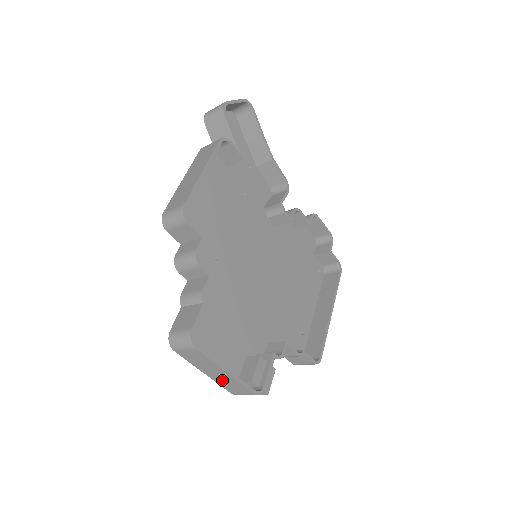
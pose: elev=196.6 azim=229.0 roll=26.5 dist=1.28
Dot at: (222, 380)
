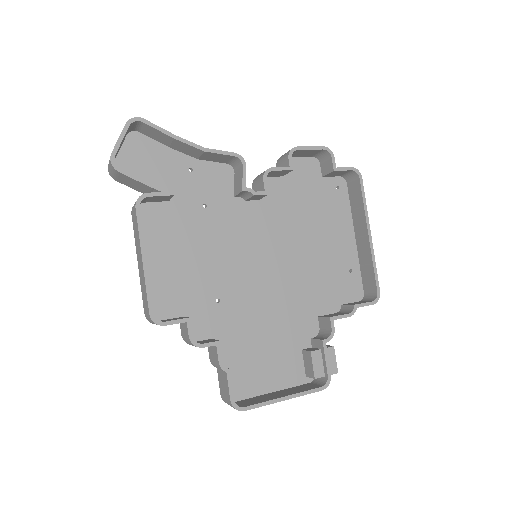
Dot at: occluded
